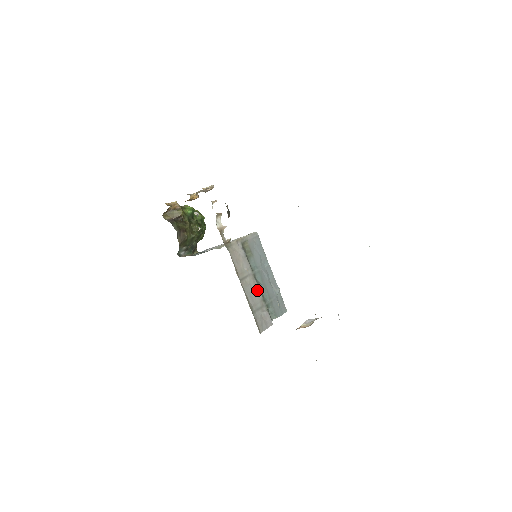
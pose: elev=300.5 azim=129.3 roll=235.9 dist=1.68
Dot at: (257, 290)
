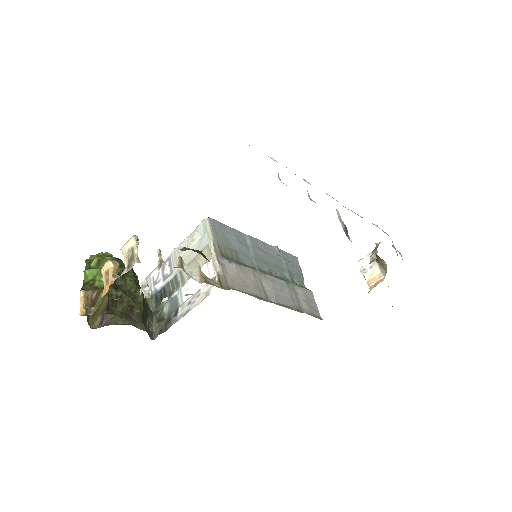
Dot at: (278, 282)
